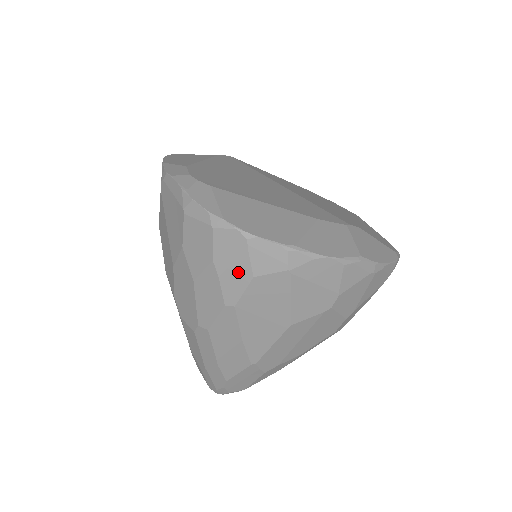
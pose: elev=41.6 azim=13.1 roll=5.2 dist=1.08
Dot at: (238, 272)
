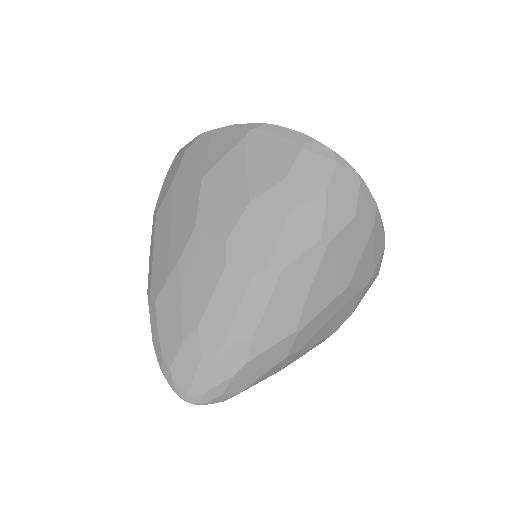
Dot at: (344, 209)
